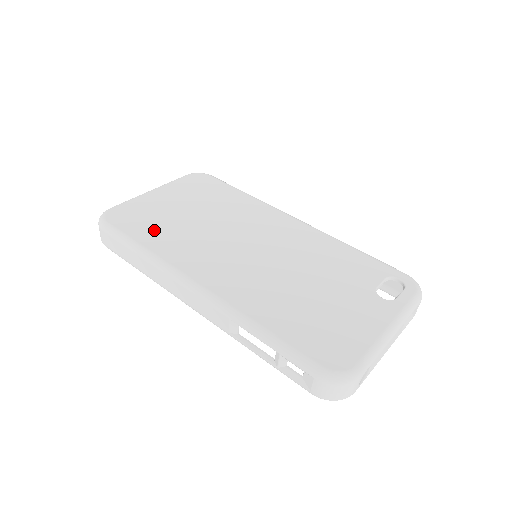
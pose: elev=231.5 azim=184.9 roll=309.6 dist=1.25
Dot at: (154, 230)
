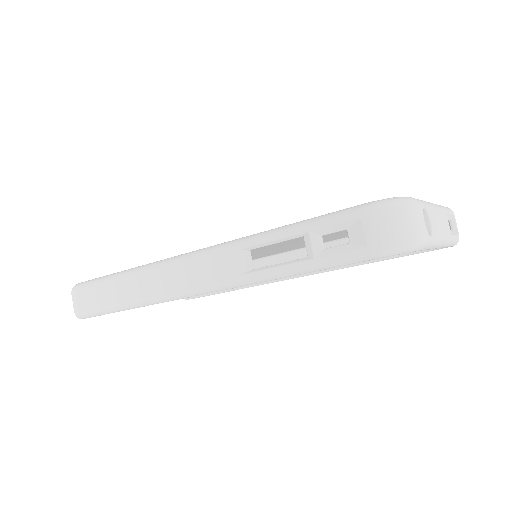
Dot at: occluded
